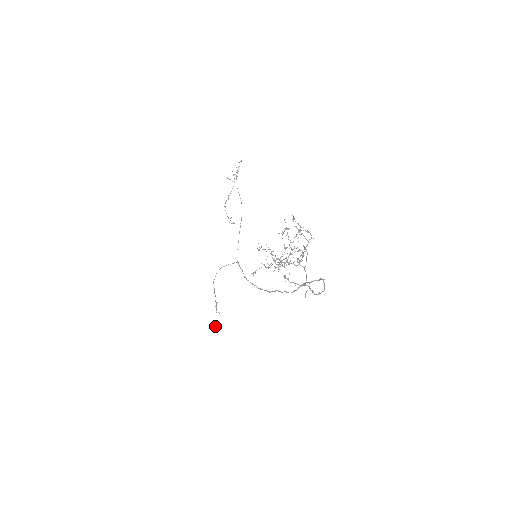
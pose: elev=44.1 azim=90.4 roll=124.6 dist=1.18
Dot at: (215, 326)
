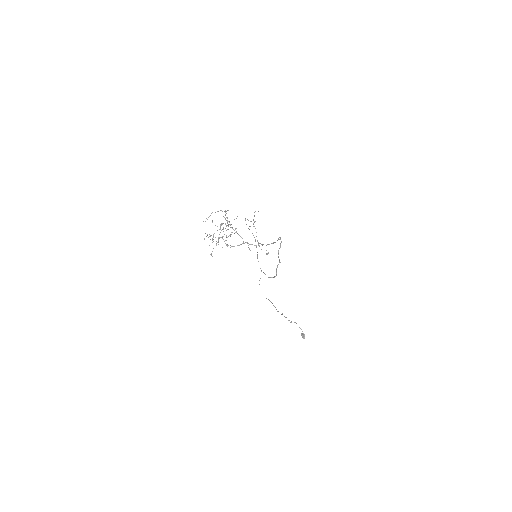
Dot at: (301, 335)
